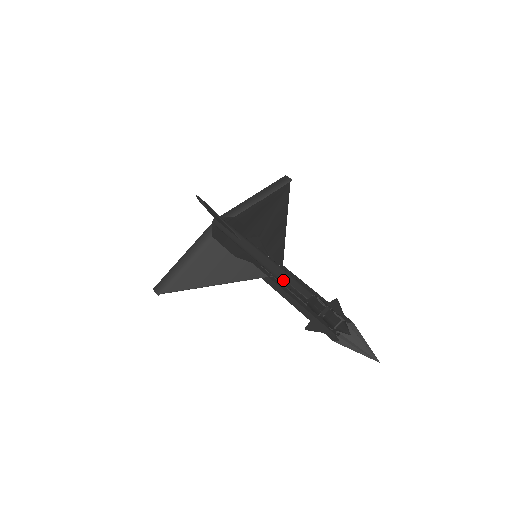
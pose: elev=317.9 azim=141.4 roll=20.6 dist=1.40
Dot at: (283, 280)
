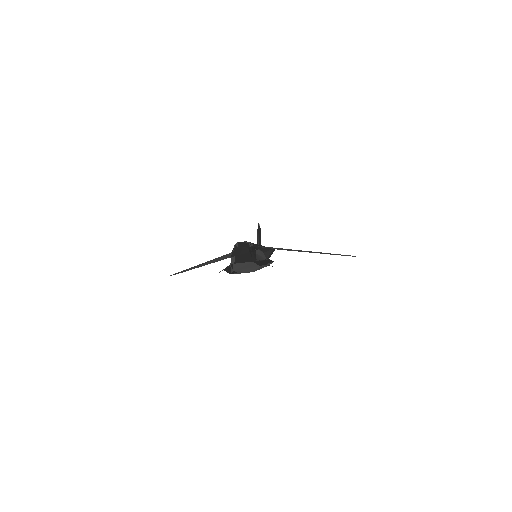
Dot at: occluded
